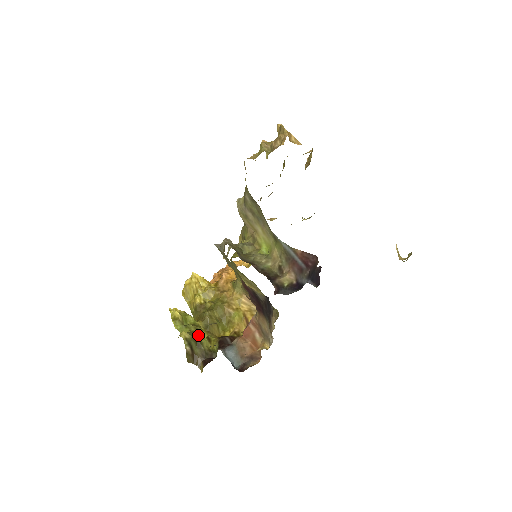
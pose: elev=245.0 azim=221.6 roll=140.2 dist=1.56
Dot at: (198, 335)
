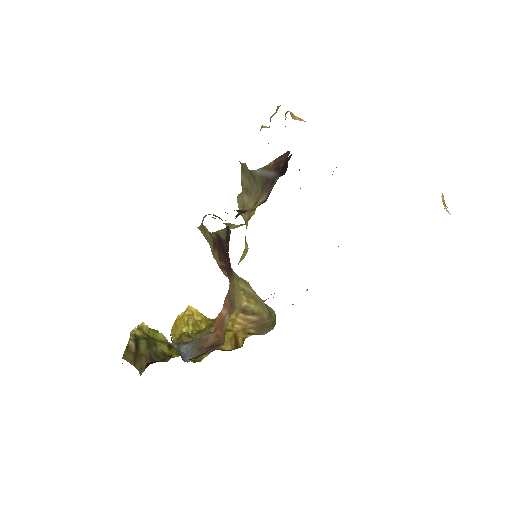
Dot at: occluded
